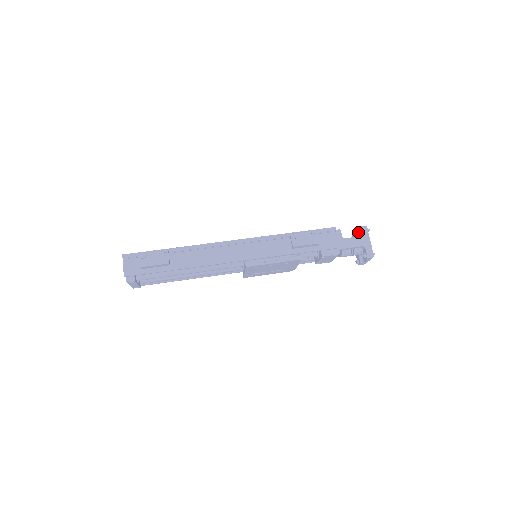
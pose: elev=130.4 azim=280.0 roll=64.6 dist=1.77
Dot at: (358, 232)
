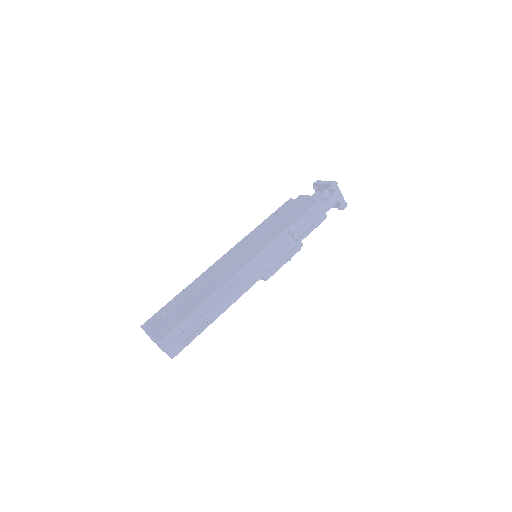
Dot at: (330, 190)
